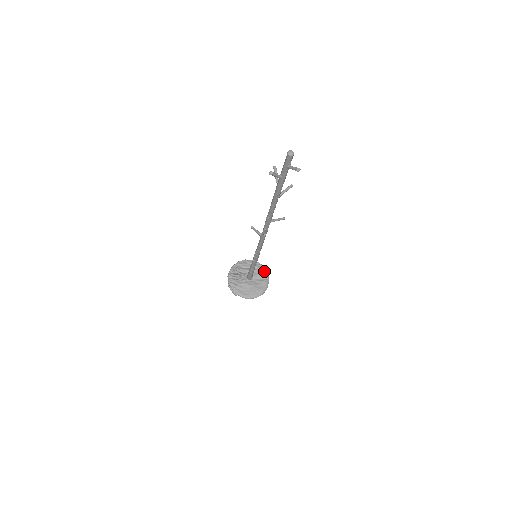
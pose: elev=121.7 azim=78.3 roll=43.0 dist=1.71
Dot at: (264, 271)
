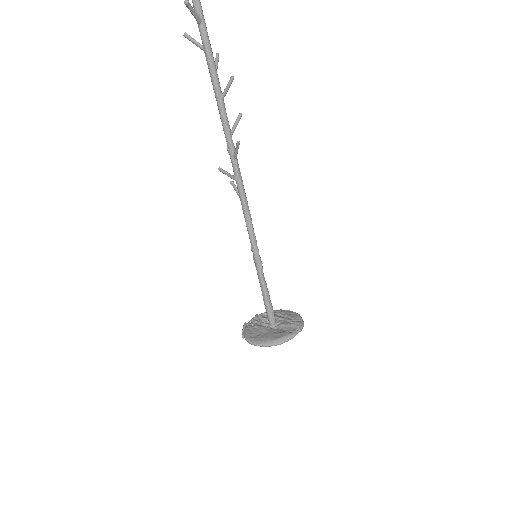
Dot at: (296, 323)
